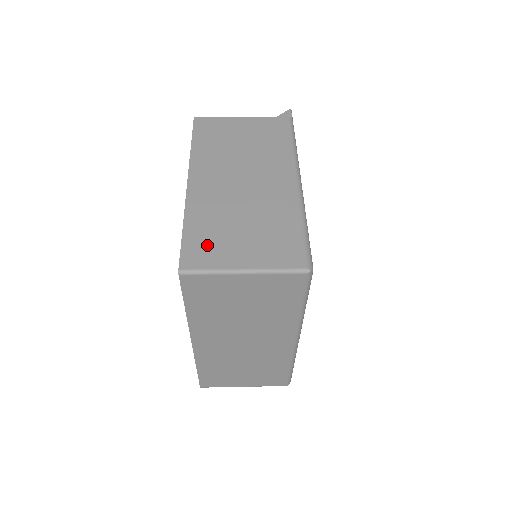
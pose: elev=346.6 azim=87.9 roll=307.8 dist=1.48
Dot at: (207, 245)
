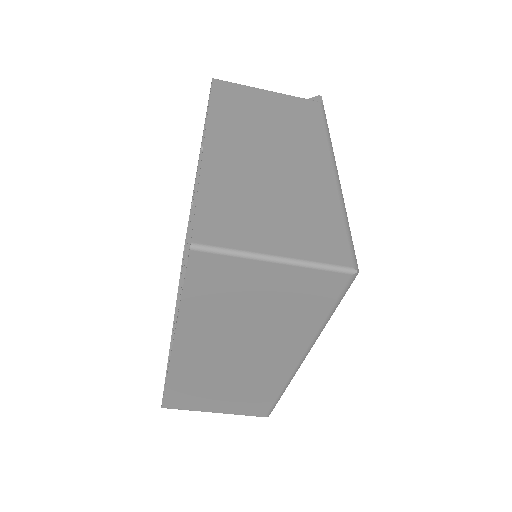
Dot at: (229, 219)
